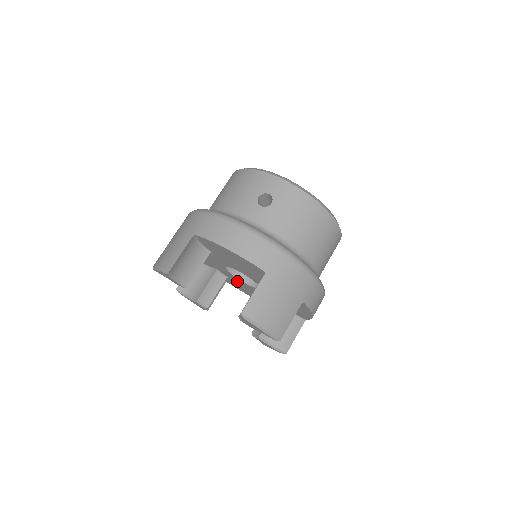
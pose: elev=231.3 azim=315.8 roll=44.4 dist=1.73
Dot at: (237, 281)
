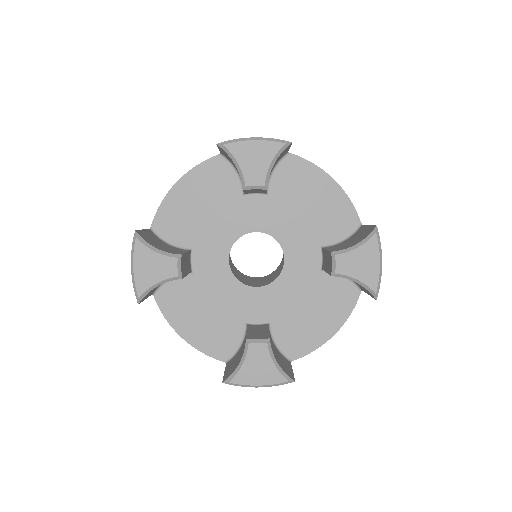
Dot at: (276, 304)
